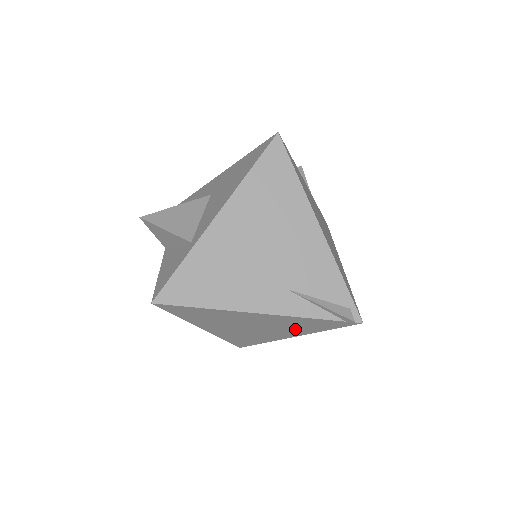
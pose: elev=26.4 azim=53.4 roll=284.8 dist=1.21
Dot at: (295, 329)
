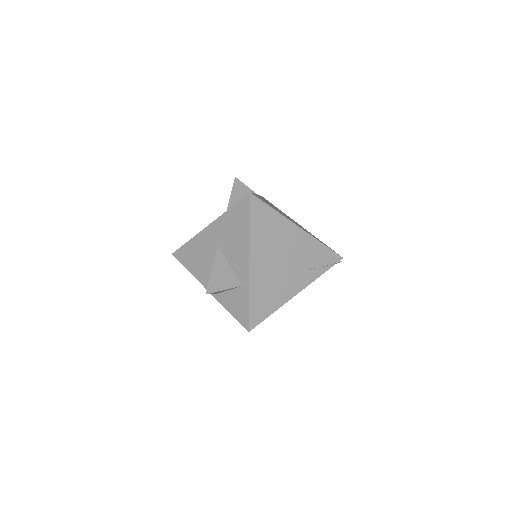
Dot at: occluded
